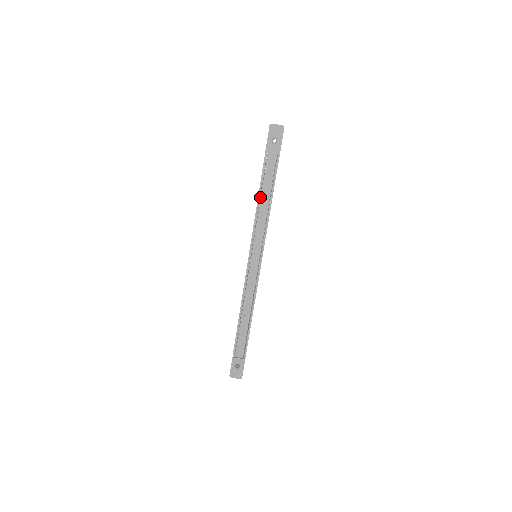
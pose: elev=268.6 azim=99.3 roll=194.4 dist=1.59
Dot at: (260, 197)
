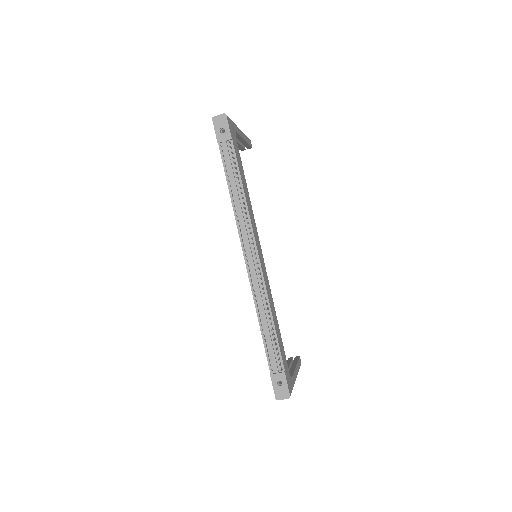
Dot at: occluded
